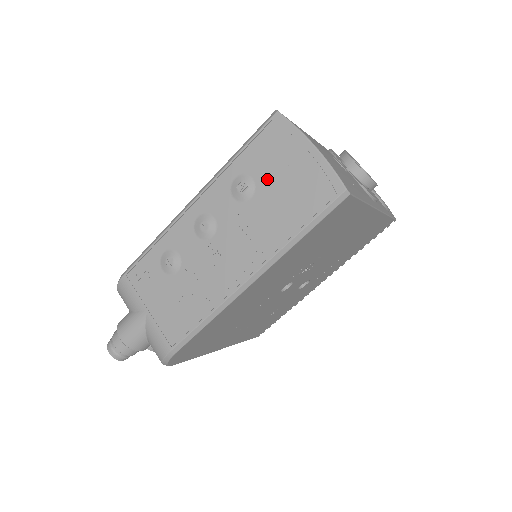
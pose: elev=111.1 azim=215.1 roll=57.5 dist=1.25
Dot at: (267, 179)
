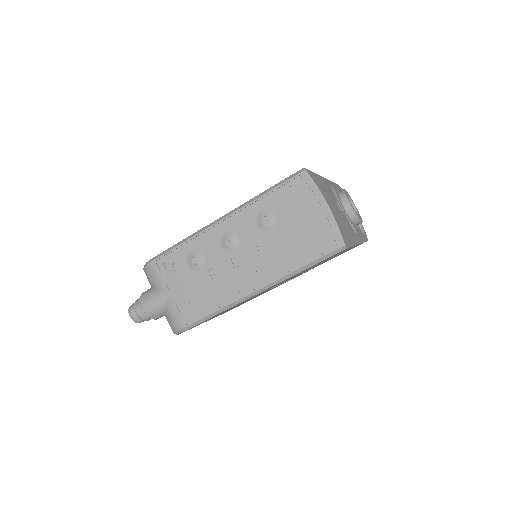
Dot at: (287, 220)
